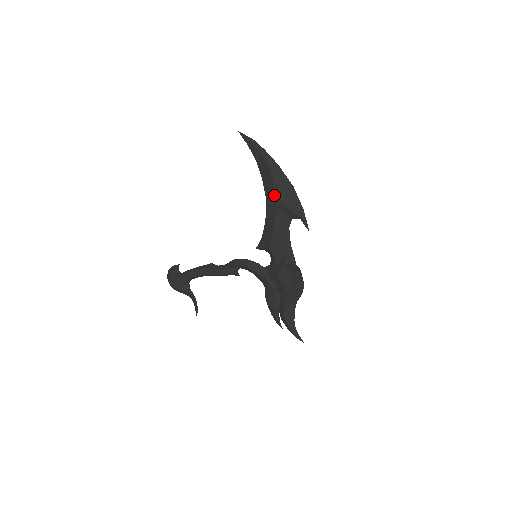
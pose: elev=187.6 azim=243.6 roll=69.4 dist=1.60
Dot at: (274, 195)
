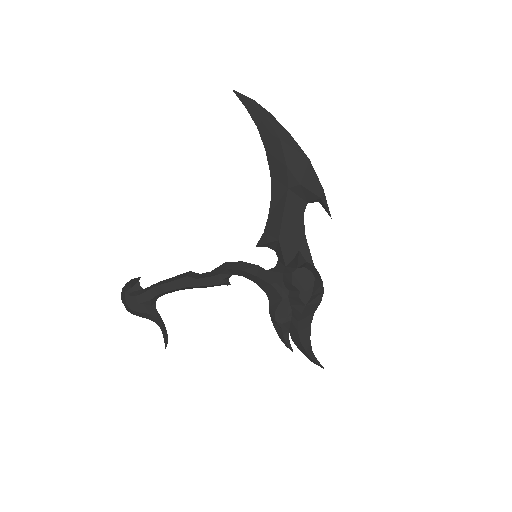
Dot at: (285, 171)
